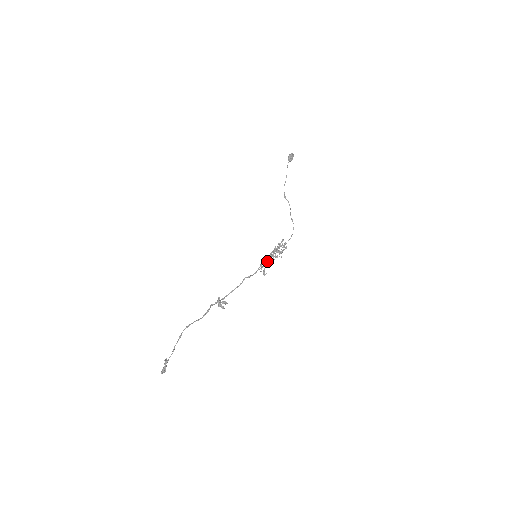
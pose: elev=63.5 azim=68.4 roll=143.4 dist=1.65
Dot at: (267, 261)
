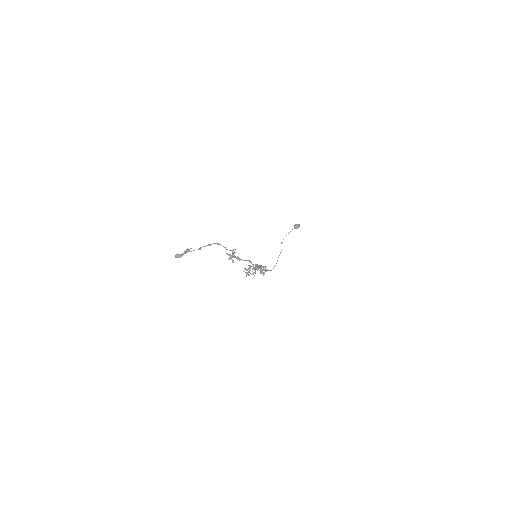
Dot at: occluded
